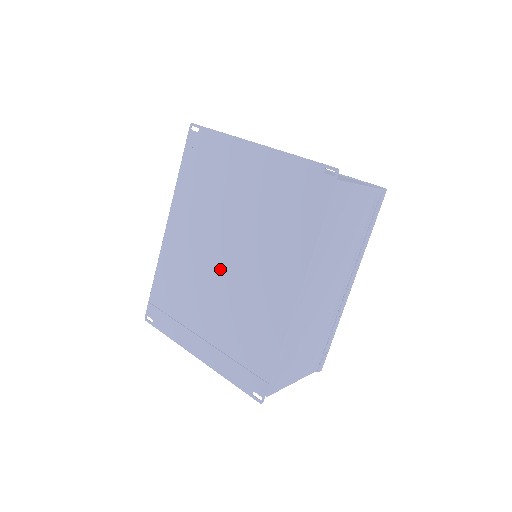
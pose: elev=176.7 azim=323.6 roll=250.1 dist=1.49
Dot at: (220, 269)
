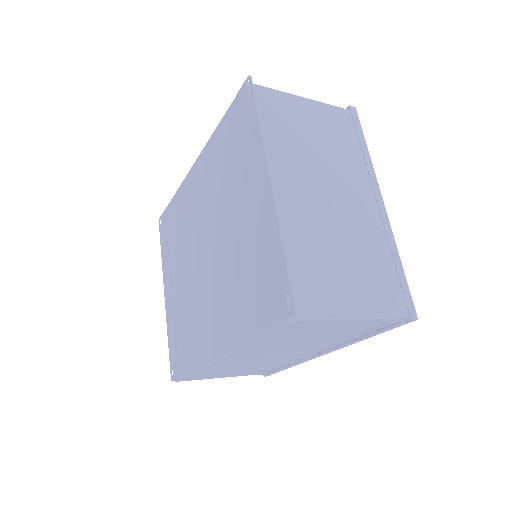
Dot at: (199, 255)
